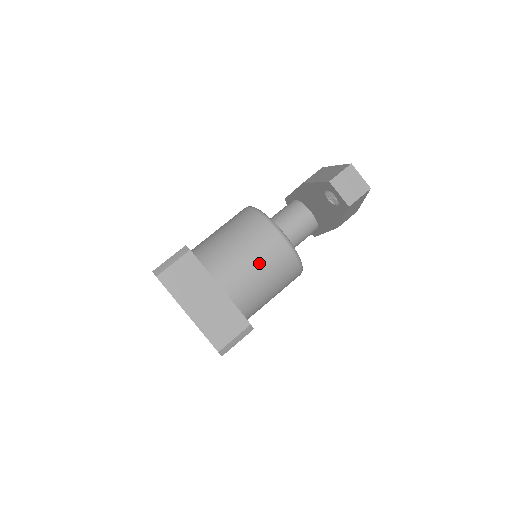
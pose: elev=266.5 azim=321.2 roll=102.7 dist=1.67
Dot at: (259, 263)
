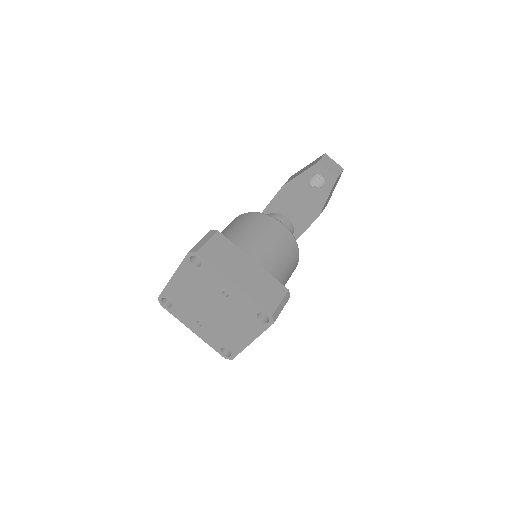
Dot at: (274, 243)
